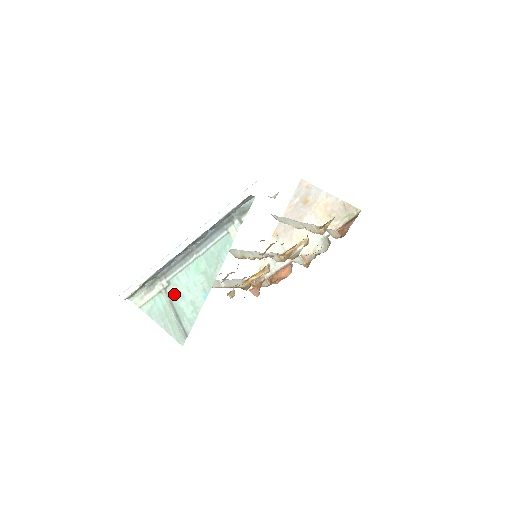
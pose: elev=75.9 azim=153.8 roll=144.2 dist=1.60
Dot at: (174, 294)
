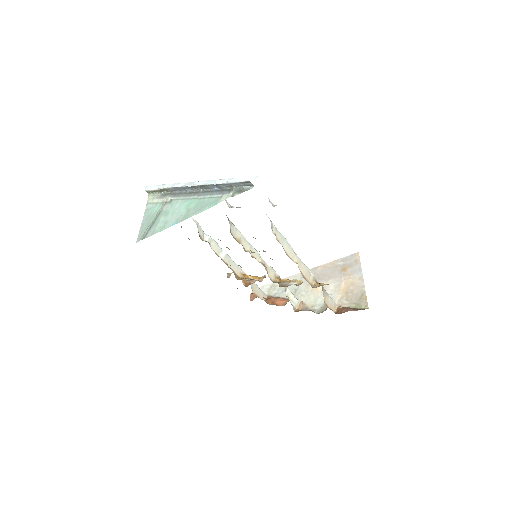
Dot at: (166, 210)
